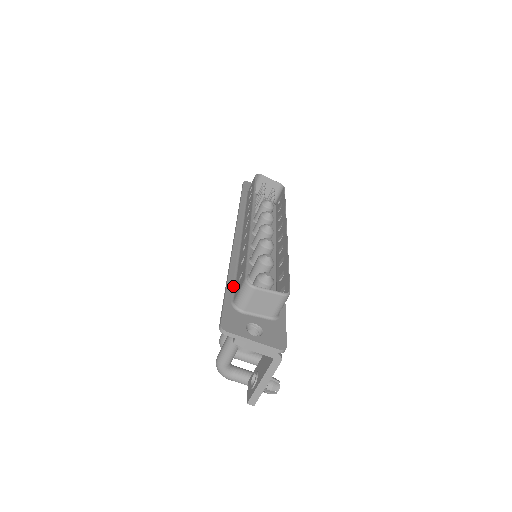
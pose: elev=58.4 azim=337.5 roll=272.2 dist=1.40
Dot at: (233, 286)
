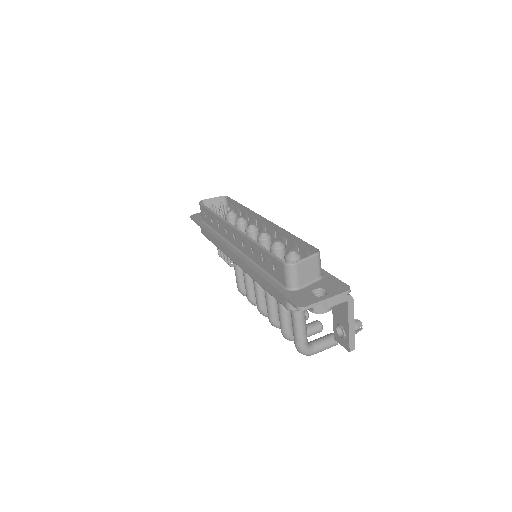
Dot at: (273, 280)
